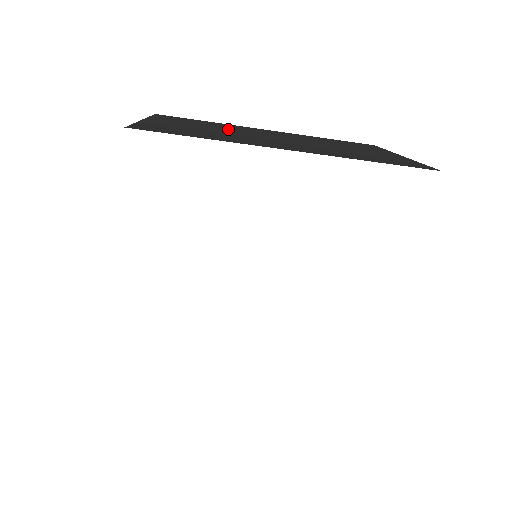
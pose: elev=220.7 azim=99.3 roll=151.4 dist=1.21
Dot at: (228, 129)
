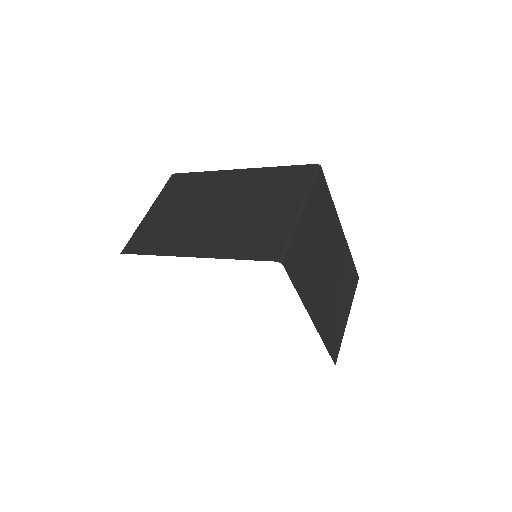
Dot at: (195, 200)
